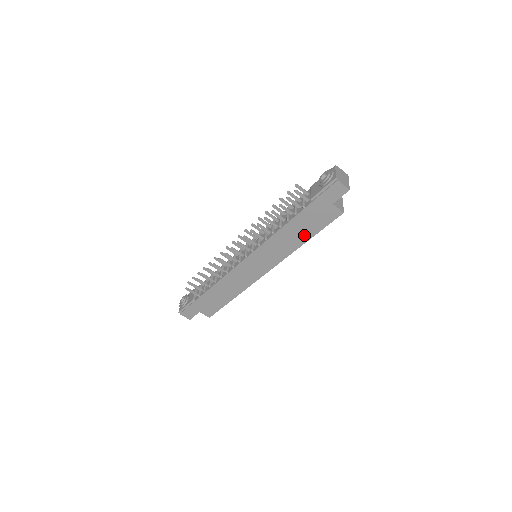
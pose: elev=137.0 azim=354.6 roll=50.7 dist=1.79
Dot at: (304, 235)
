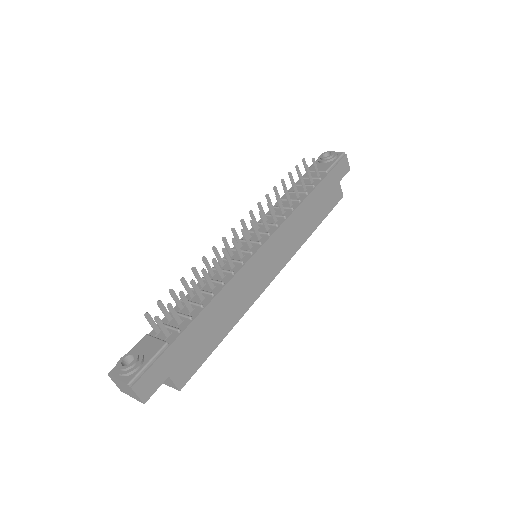
Dot at: (316, 218)
